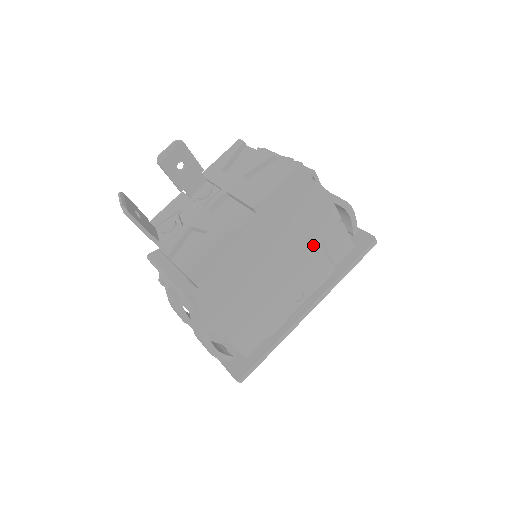
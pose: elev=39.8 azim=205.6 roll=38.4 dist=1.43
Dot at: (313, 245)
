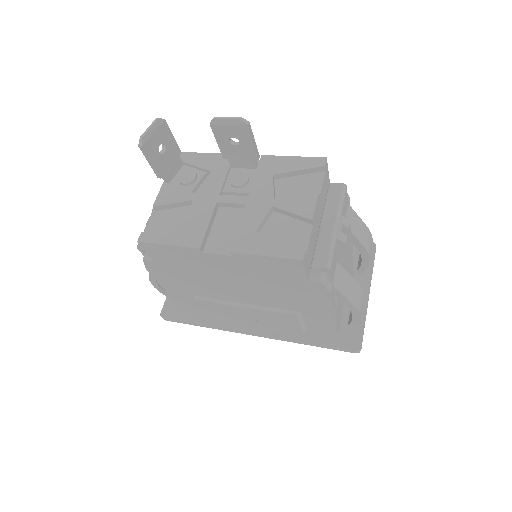
Dot at: (289, 307)
